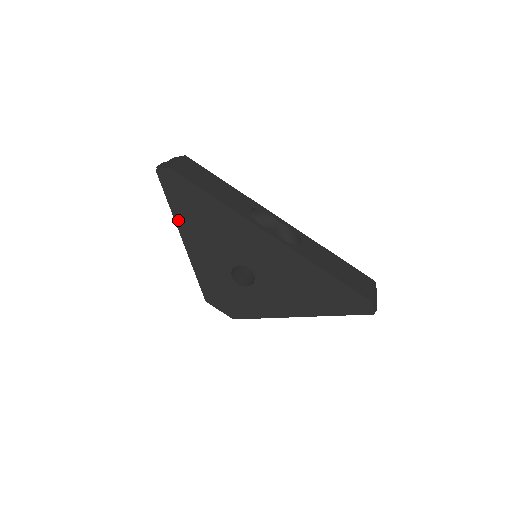
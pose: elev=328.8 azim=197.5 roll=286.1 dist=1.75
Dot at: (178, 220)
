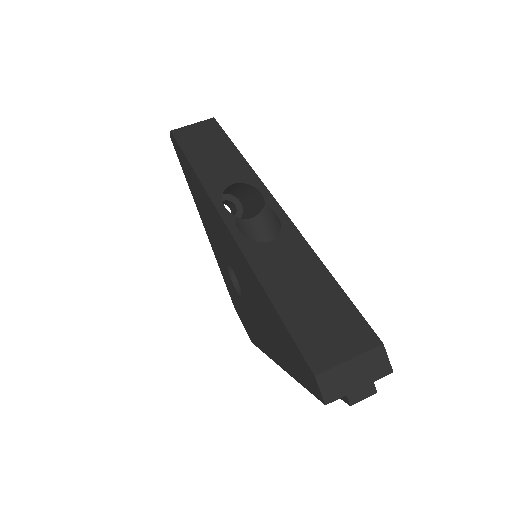
Dot at: occluded
